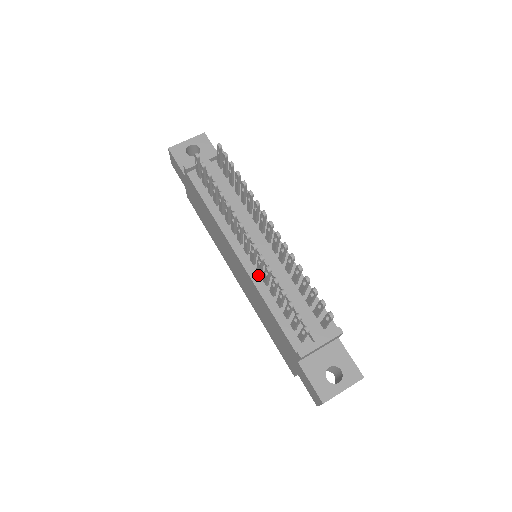
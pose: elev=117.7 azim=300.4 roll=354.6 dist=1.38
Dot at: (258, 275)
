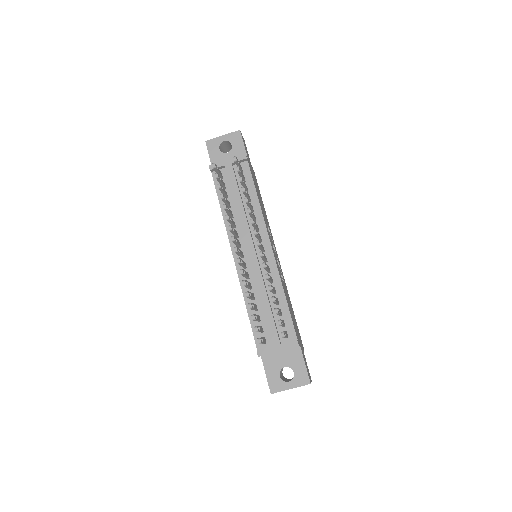
Dot at: (246, 278)
